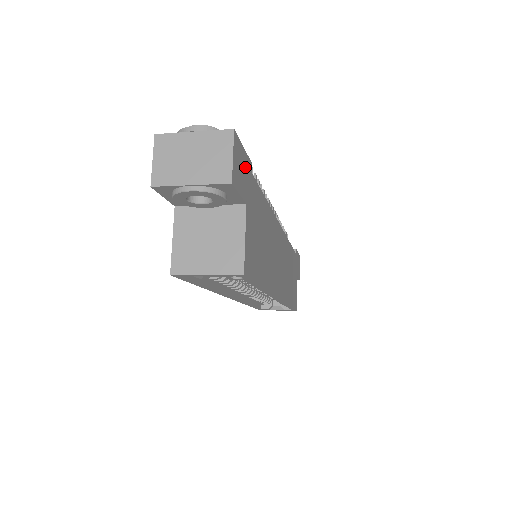
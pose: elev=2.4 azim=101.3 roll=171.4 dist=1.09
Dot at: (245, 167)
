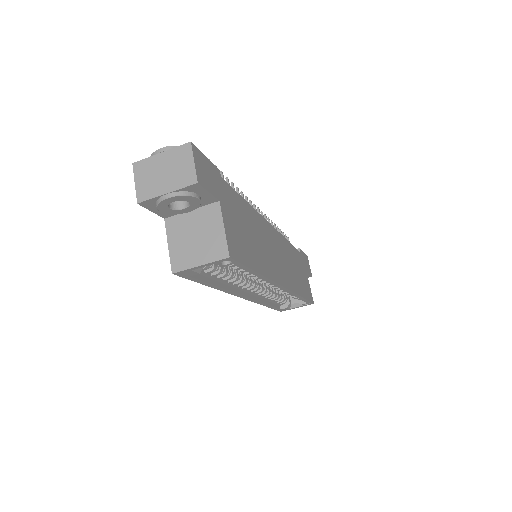
Dot at: (211, 172)
